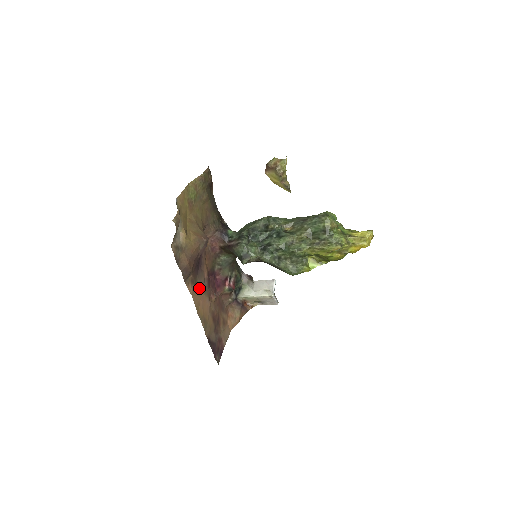
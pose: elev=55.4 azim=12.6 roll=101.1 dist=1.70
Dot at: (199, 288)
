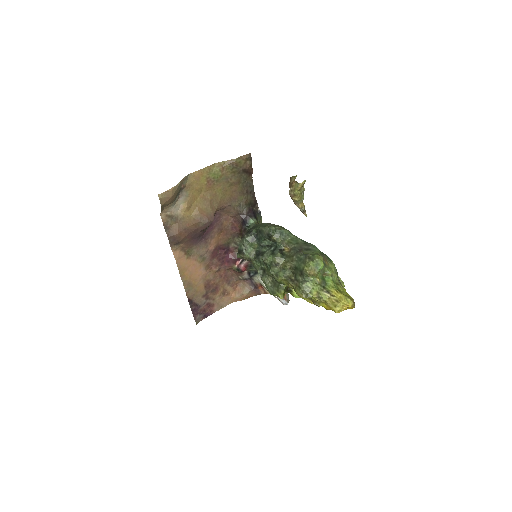
Dot at: (194, 256)
